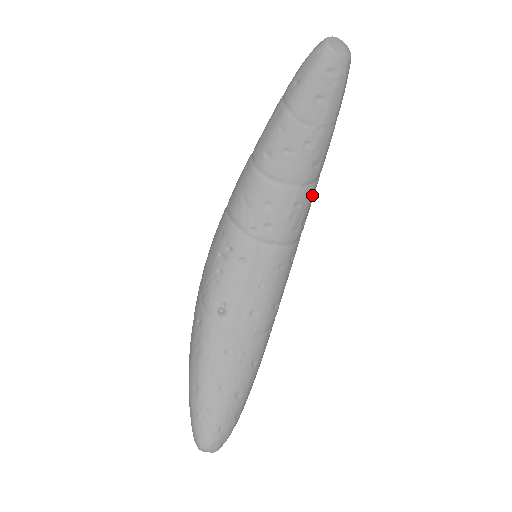
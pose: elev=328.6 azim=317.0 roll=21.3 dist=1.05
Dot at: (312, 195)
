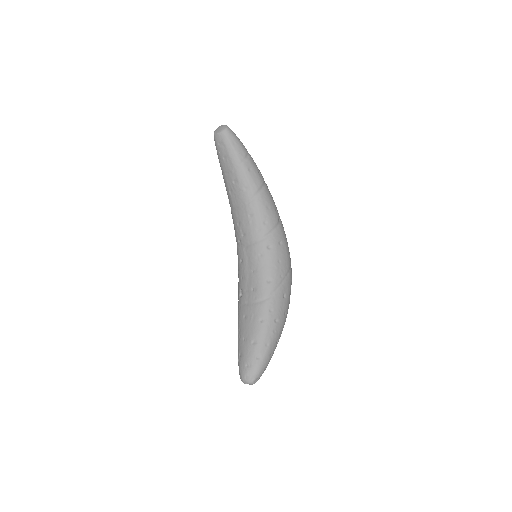
Dot at: (260, 205)
